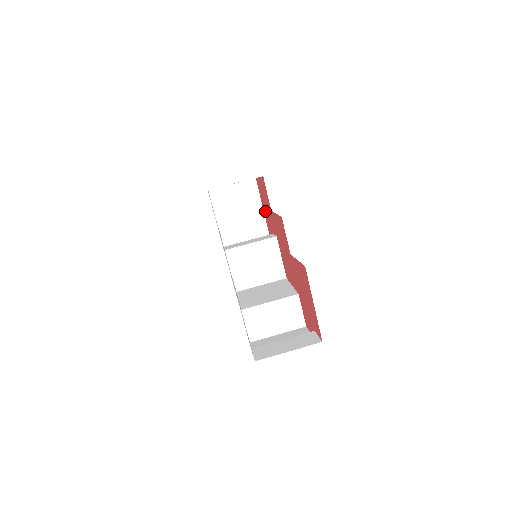
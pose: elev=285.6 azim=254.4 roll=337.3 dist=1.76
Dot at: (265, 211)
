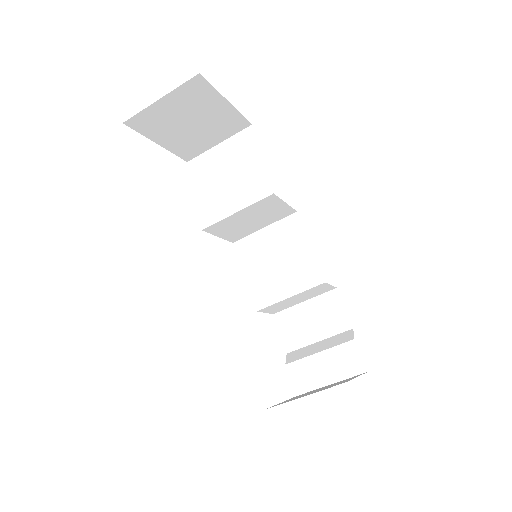
Dot at: occluded
